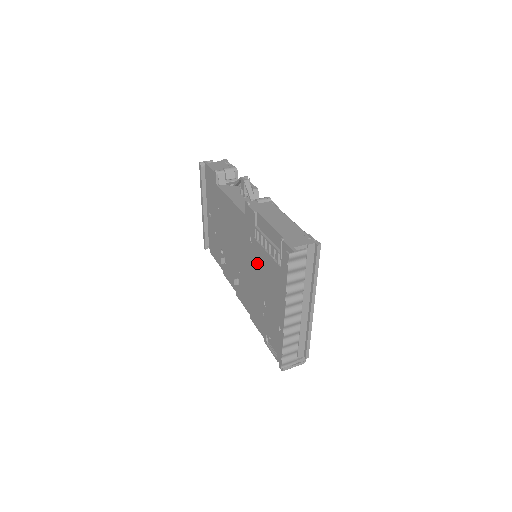
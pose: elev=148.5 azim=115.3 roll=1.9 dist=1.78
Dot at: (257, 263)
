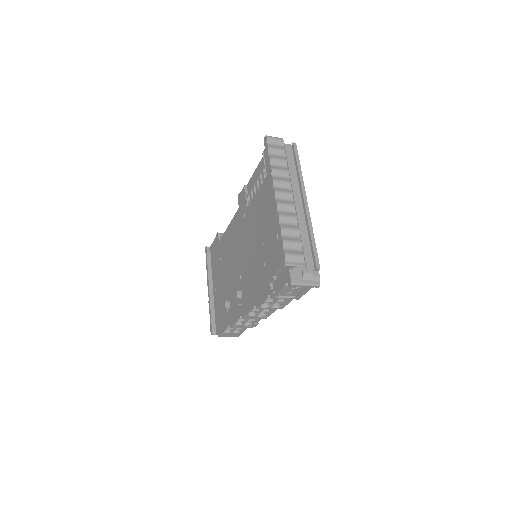
Dot at: (252, 224)
